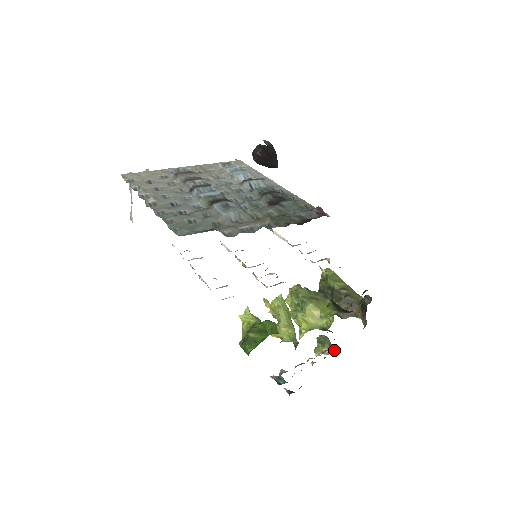
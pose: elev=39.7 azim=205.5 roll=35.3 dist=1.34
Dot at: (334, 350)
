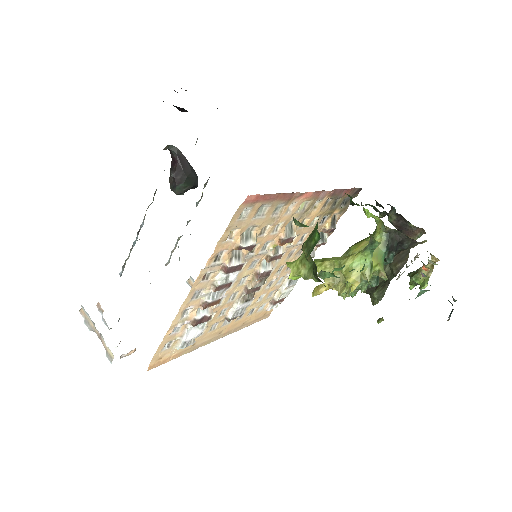
Dot at: occluded
